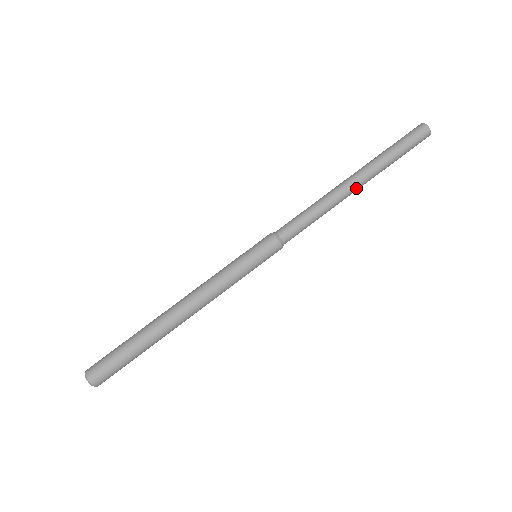
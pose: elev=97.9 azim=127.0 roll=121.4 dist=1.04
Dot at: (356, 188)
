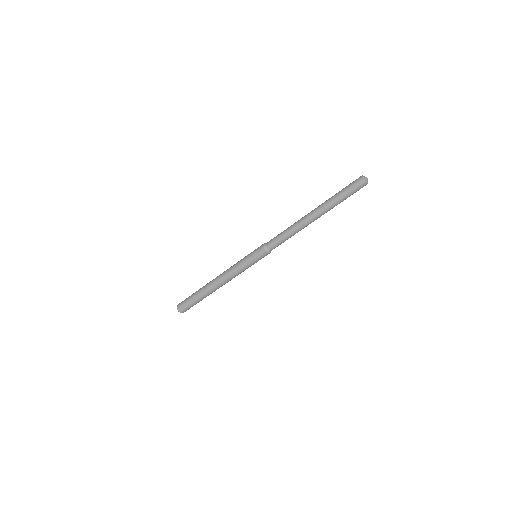
Dot at: (314, 220)
